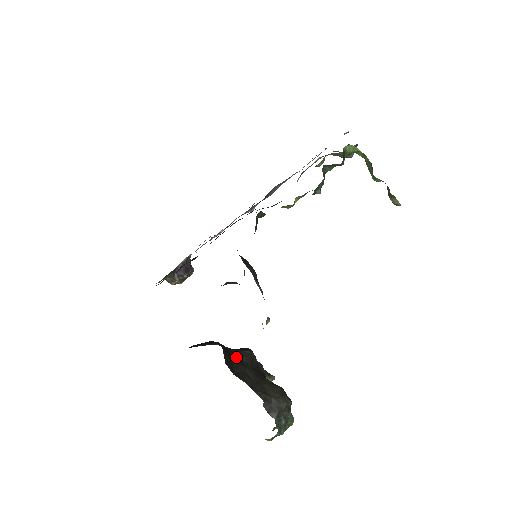
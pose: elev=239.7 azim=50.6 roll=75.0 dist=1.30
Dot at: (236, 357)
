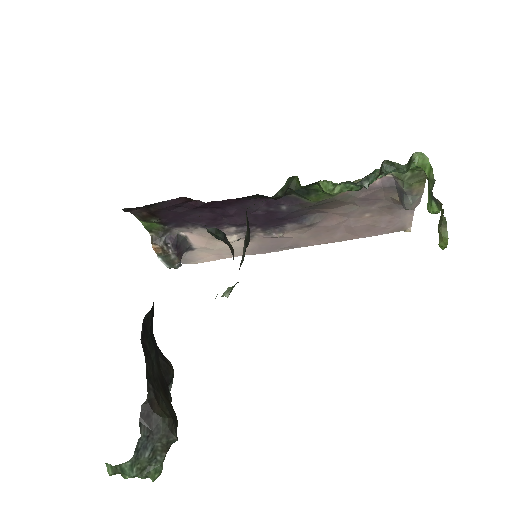
Dot at: occluded
